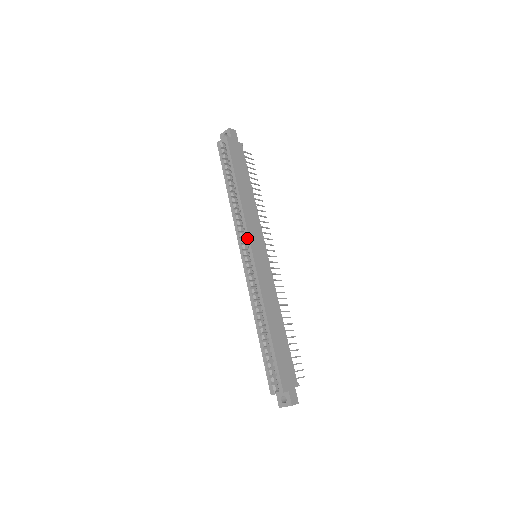
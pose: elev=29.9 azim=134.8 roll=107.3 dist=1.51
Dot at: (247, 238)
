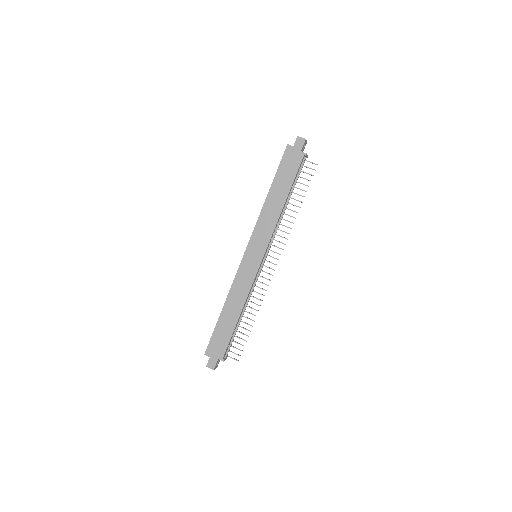
Dot at: (250, 239)
